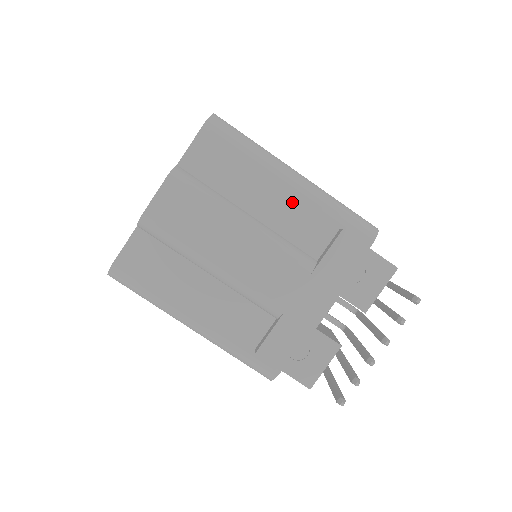
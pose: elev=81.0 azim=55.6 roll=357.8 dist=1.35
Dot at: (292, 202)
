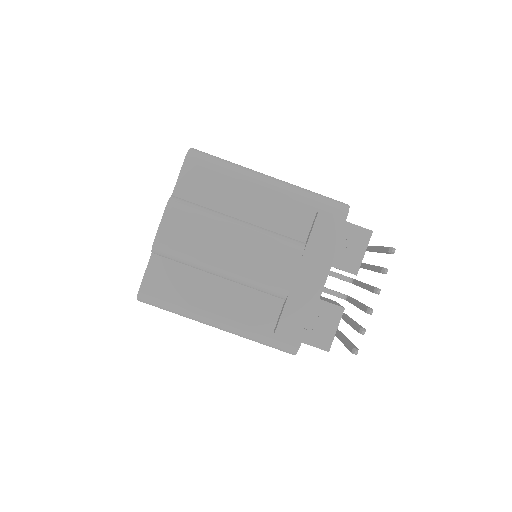
Dot at: (272, 201)
